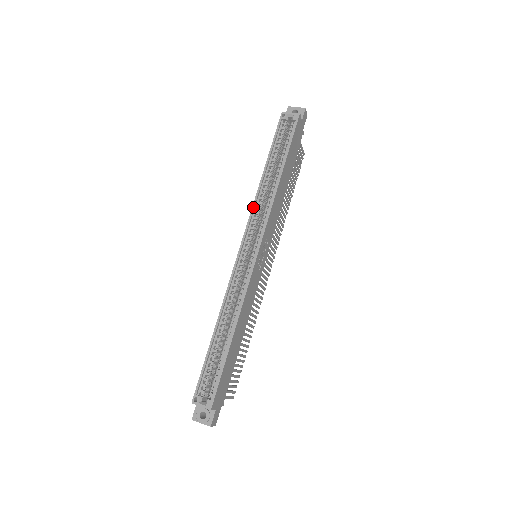
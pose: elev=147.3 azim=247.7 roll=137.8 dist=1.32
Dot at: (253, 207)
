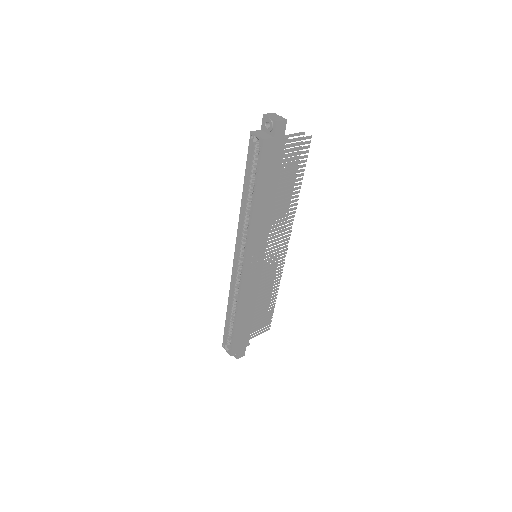
Dot at: (238, 228)
